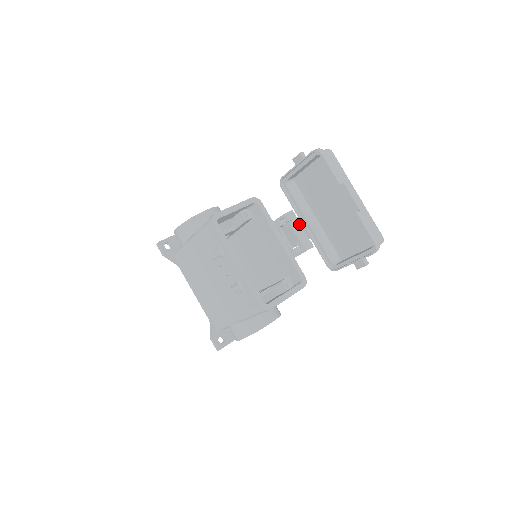
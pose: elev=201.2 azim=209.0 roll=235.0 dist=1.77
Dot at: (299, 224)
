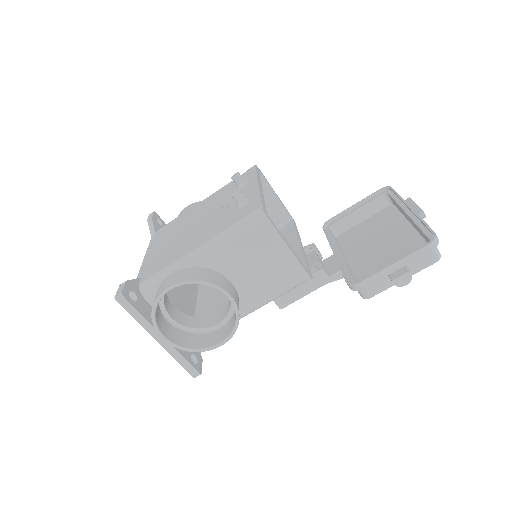
Dot at: (323, 264)
